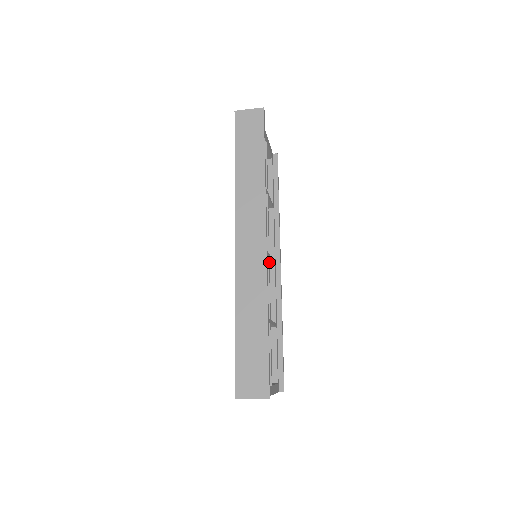
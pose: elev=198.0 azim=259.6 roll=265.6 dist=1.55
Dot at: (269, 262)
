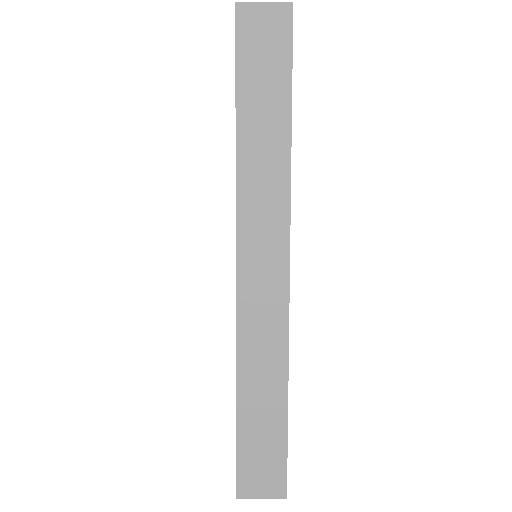
Dot at: occluded
